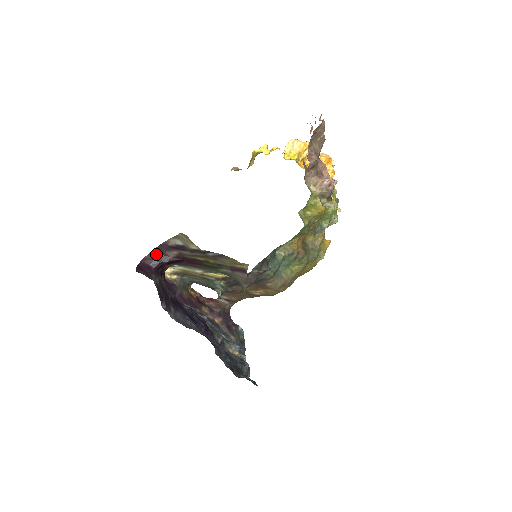
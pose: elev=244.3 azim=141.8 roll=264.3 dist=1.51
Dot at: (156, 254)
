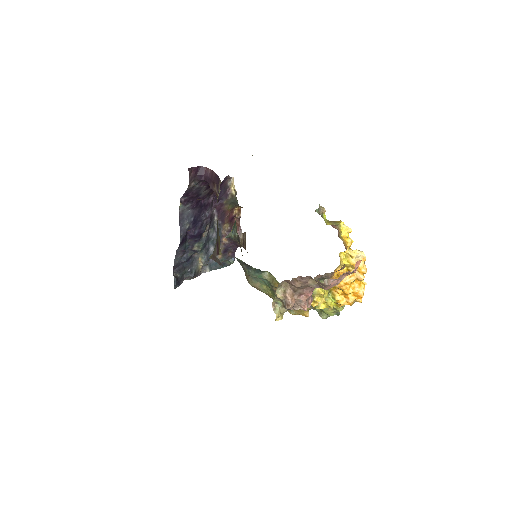
Dot at: (213, 176)
